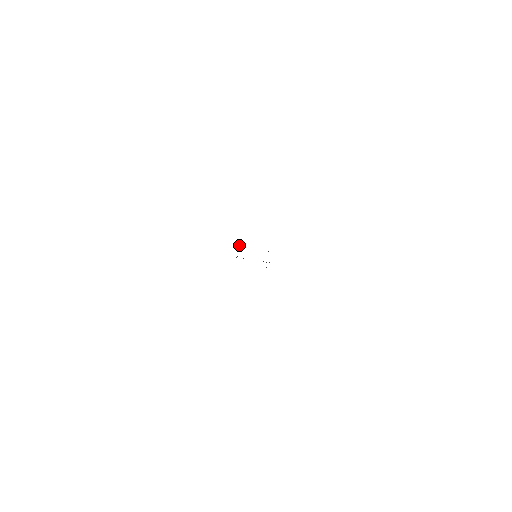
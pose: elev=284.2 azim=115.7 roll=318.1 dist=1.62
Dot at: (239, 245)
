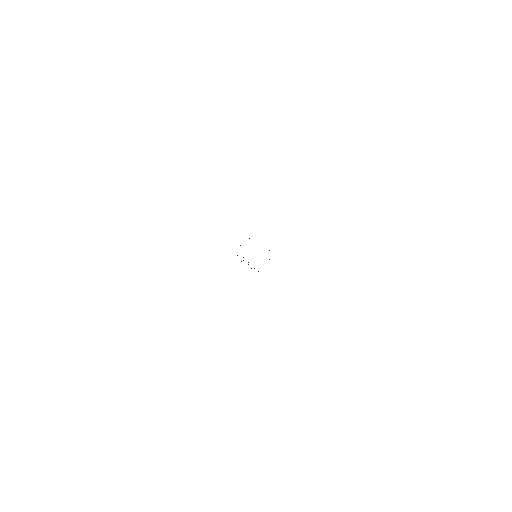
Dot at: occluded
